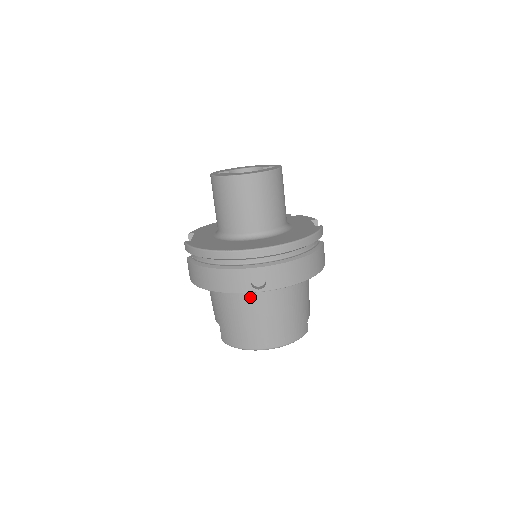
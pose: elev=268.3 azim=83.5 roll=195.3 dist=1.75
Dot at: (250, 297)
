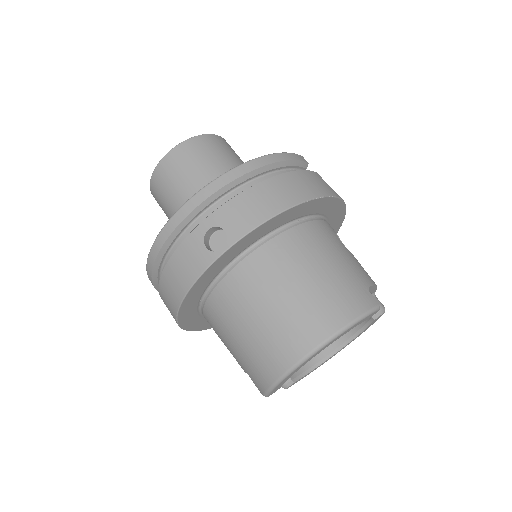
Dot at: (236, 282)
